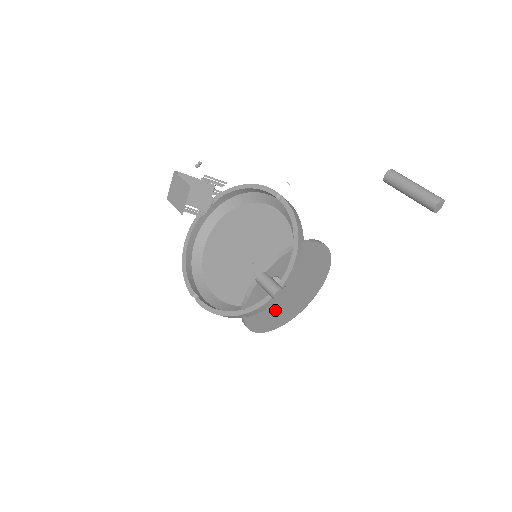
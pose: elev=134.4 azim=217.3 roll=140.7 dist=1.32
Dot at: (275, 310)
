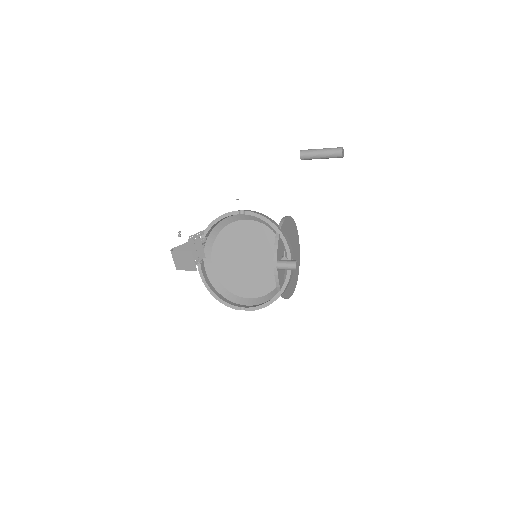
Dot at: occluded
